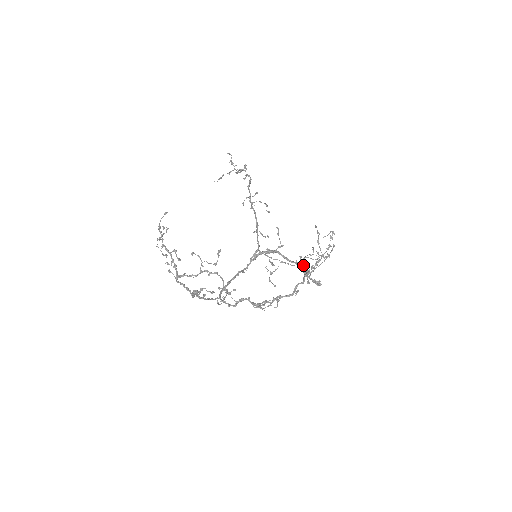
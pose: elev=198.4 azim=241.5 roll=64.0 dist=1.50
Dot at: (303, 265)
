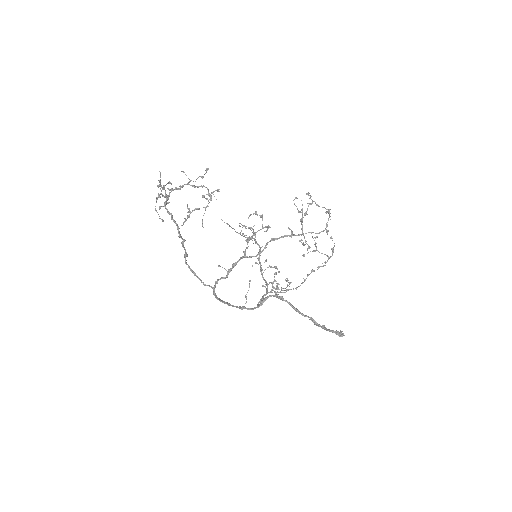
Dot at: (303, 243)
